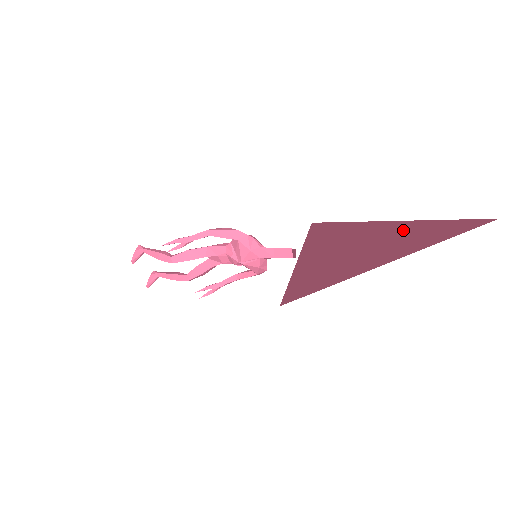
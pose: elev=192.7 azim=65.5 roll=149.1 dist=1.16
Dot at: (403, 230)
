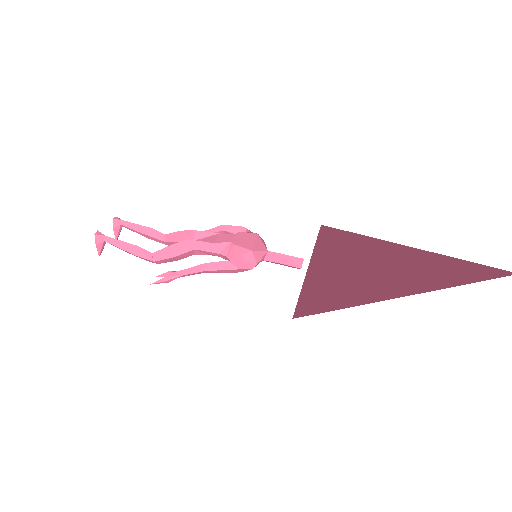
Dot at: (423, 264)
